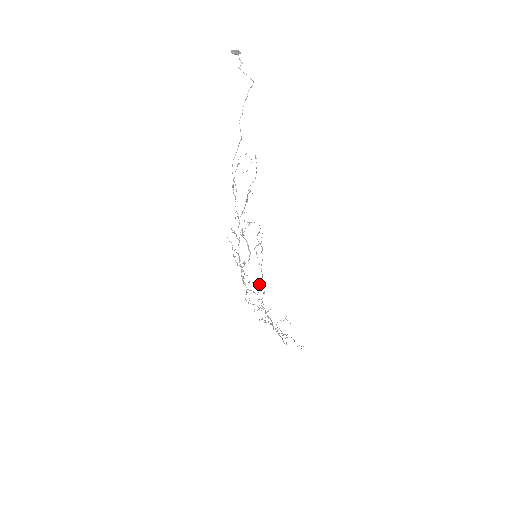
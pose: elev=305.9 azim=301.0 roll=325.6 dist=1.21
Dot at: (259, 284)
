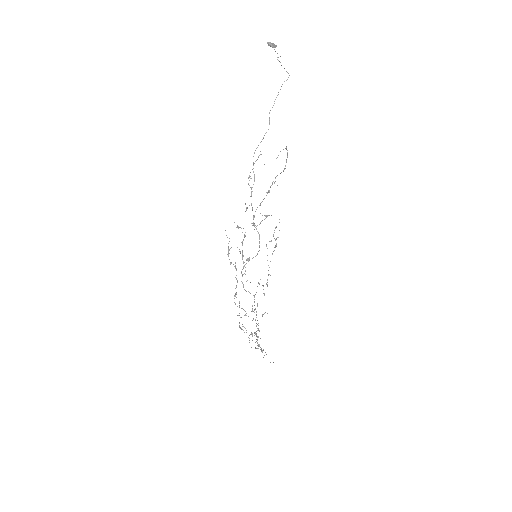
Dot at: occluded
